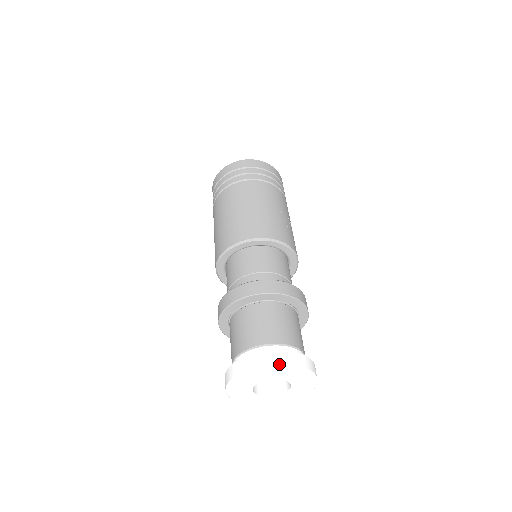
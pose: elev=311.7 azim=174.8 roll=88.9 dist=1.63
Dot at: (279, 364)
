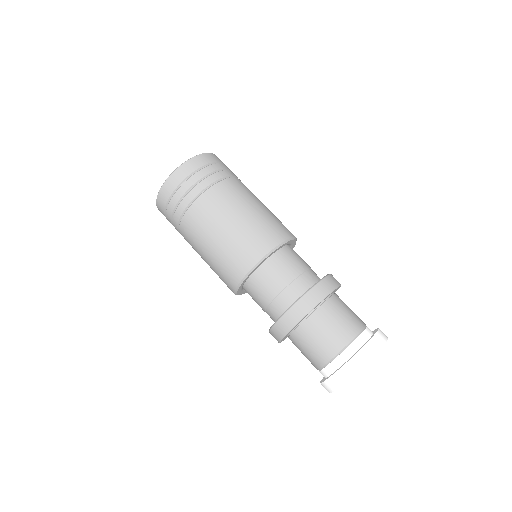
Dot at: (384, 343)
